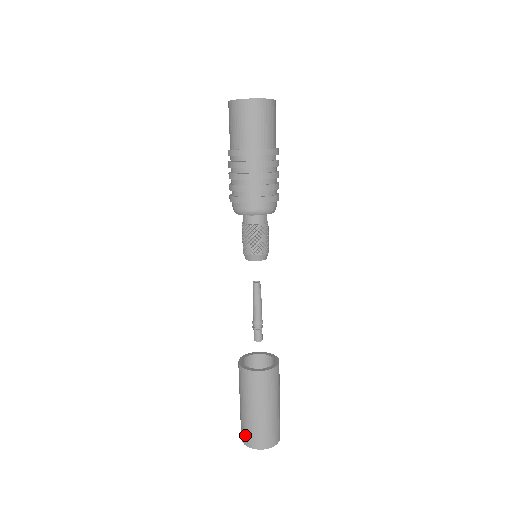
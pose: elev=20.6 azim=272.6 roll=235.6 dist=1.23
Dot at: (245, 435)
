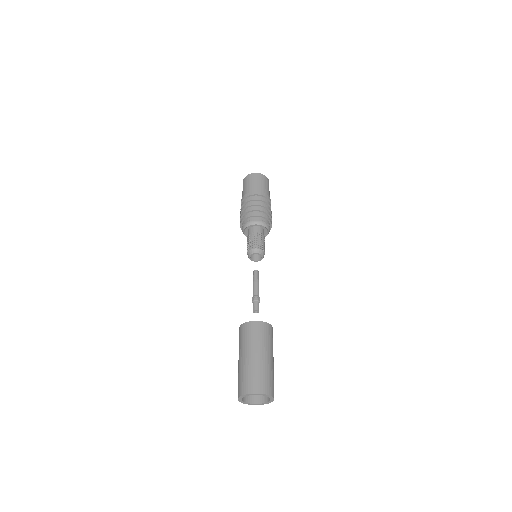
Dot at: (243, 384)
